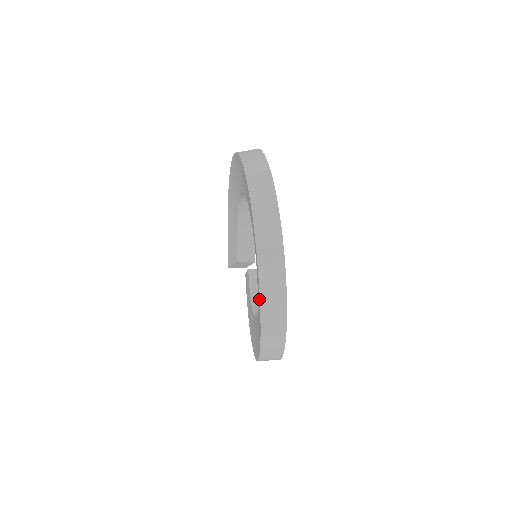
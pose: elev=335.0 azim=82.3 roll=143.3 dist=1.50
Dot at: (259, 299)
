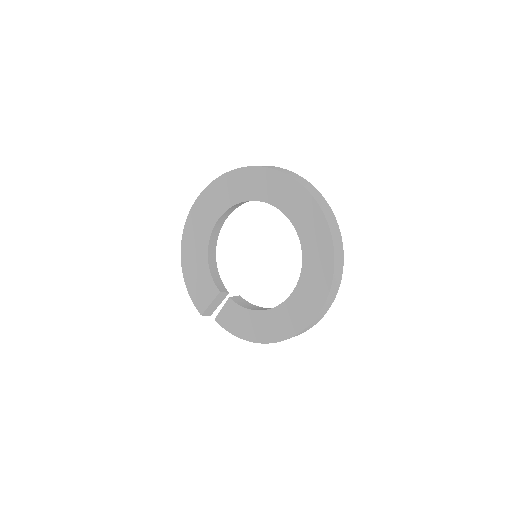
Dot at: (324, 228)
